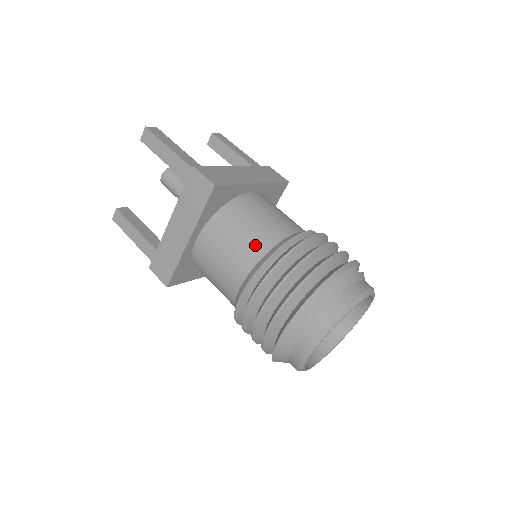
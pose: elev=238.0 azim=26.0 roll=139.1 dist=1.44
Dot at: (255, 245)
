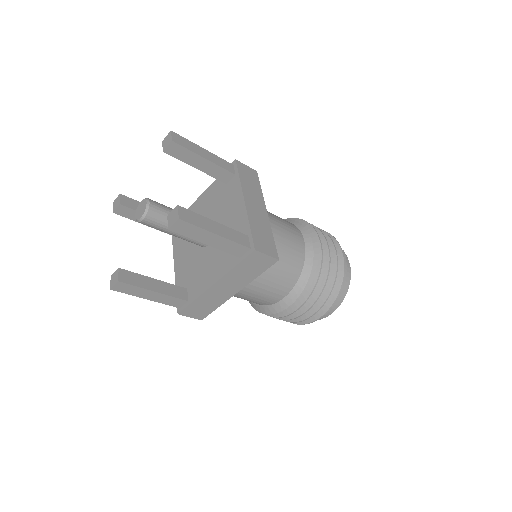
Dot at: (291, 273)
